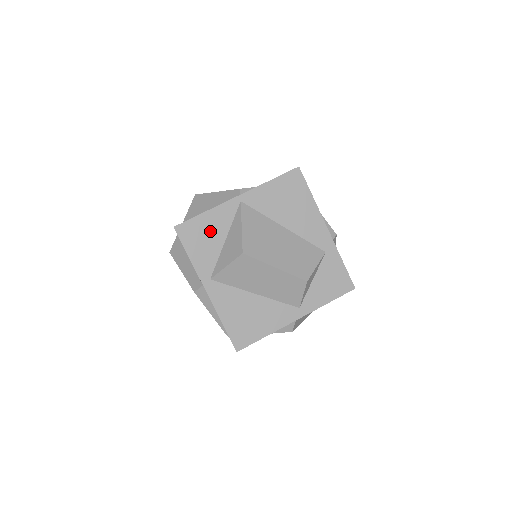
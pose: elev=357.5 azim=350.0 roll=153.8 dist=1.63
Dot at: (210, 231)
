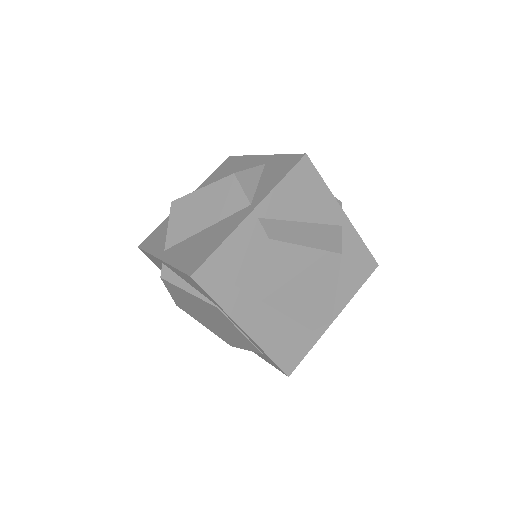
Dot at: (165, 229)
